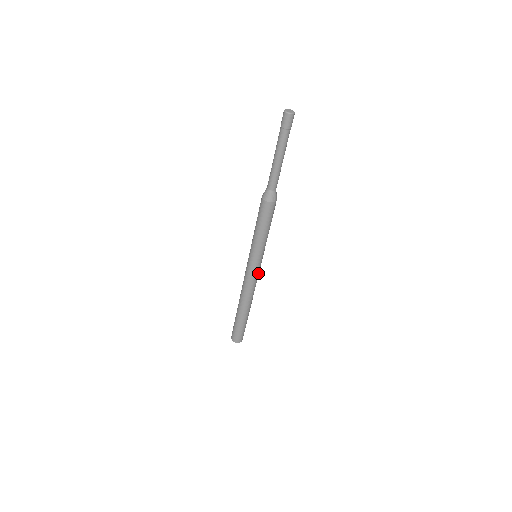
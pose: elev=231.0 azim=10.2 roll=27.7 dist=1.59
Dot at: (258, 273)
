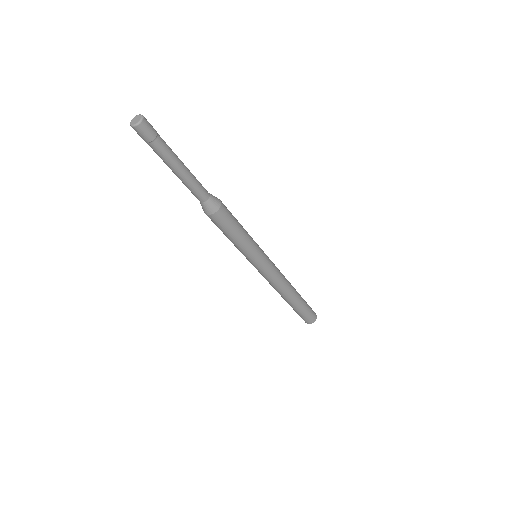
Dot at: (273, 264)
